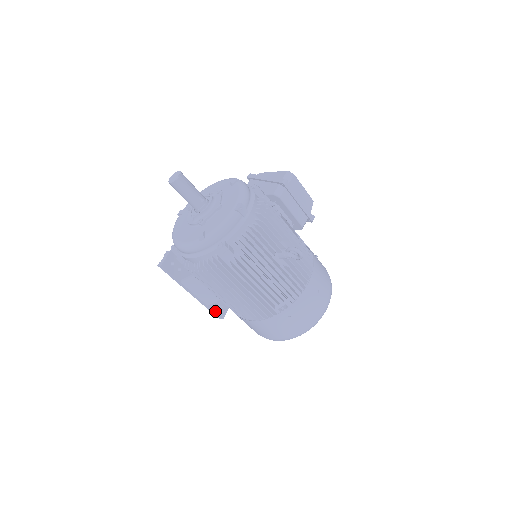
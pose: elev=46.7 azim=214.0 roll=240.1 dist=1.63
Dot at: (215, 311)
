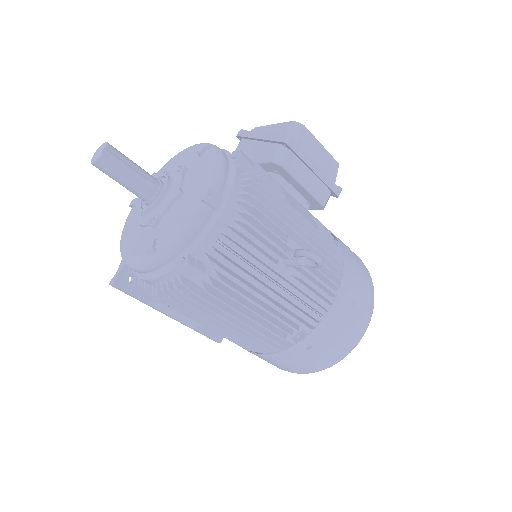
Dot at: (207, 334)
